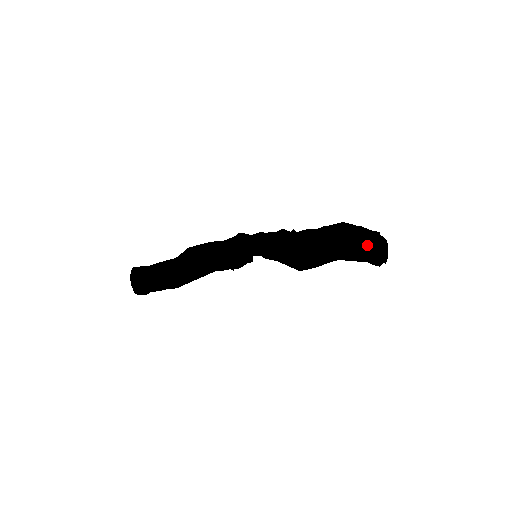
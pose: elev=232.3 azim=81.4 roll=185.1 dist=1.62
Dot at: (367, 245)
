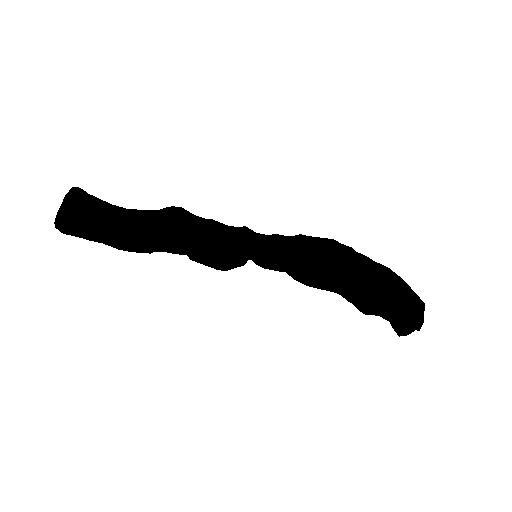
Dot at: (407, 288)
